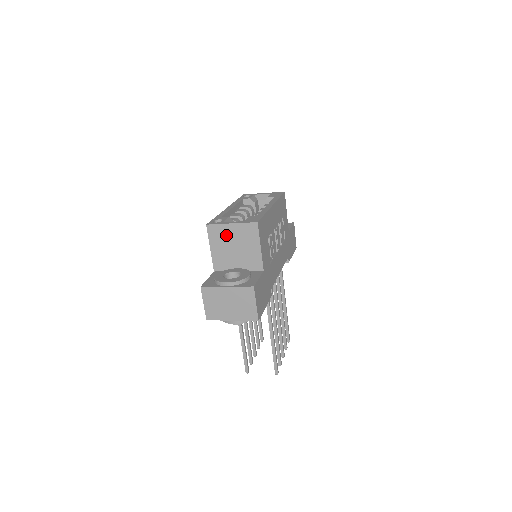
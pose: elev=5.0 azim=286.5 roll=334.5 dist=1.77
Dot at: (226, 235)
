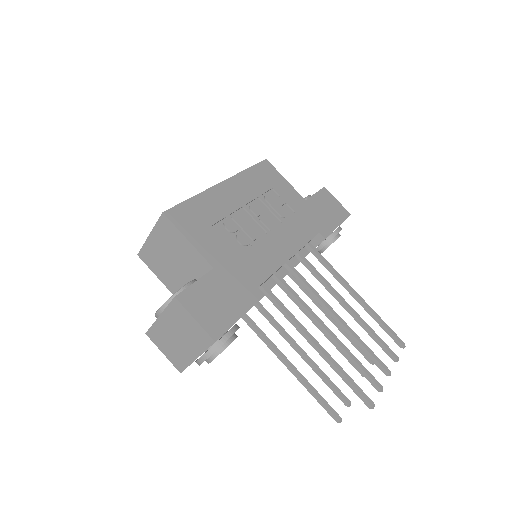
Dot at: (156, 253)
